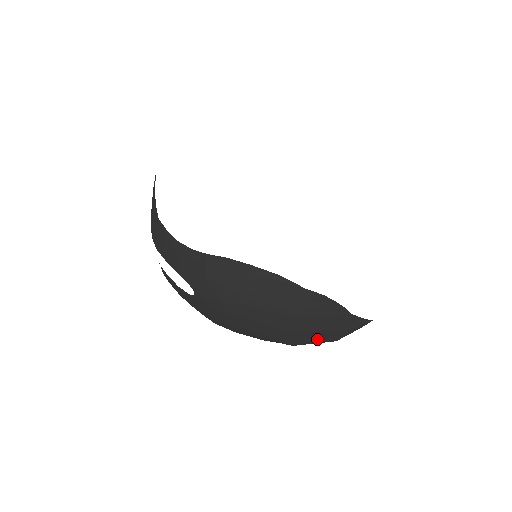
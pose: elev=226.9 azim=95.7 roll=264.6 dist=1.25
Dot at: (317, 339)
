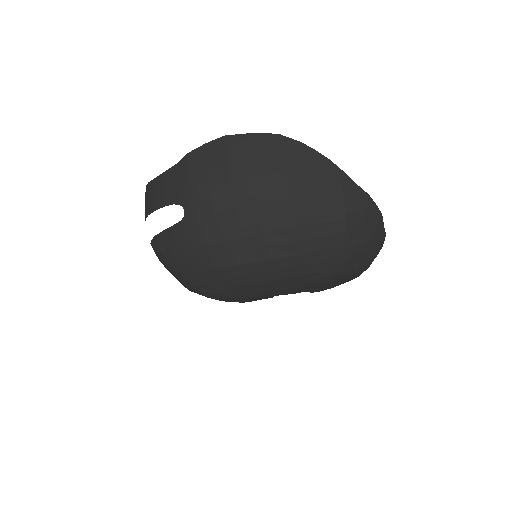
Dot at: (320, 217)
